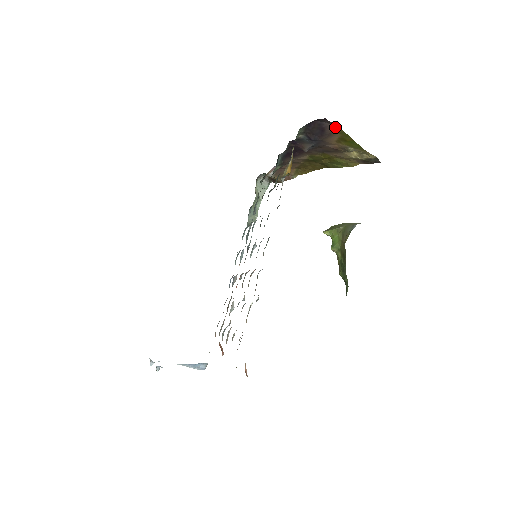
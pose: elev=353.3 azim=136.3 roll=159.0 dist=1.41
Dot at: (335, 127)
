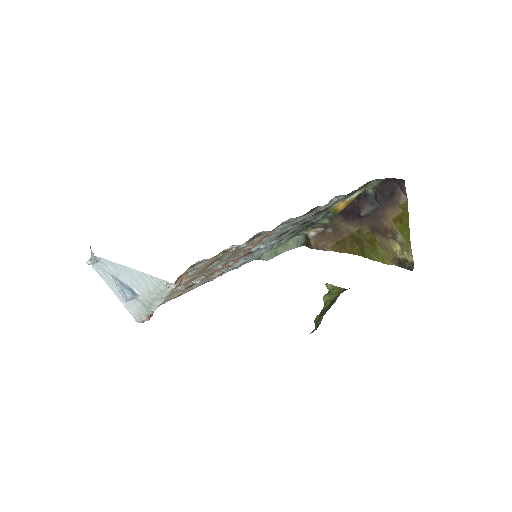
Dot at: (404, 198)
